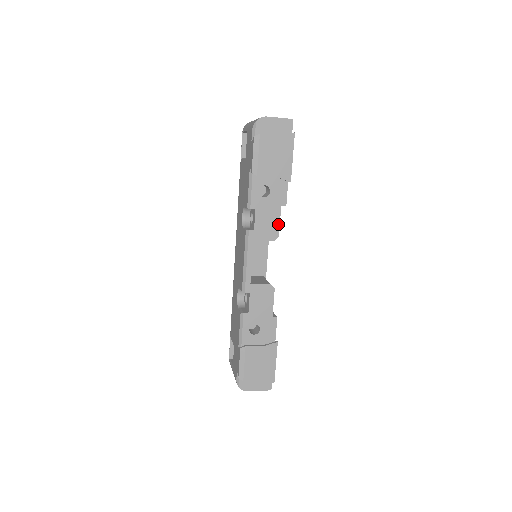
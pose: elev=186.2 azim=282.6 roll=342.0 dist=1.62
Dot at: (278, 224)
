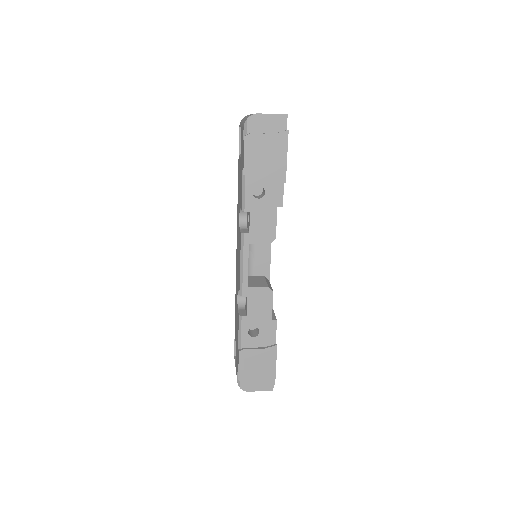
Dot at: (275, 226)
